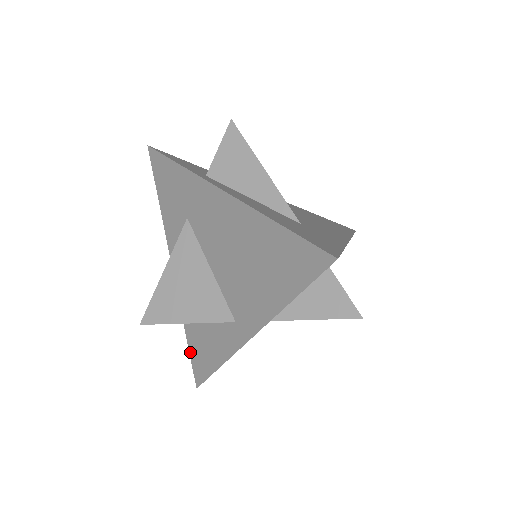
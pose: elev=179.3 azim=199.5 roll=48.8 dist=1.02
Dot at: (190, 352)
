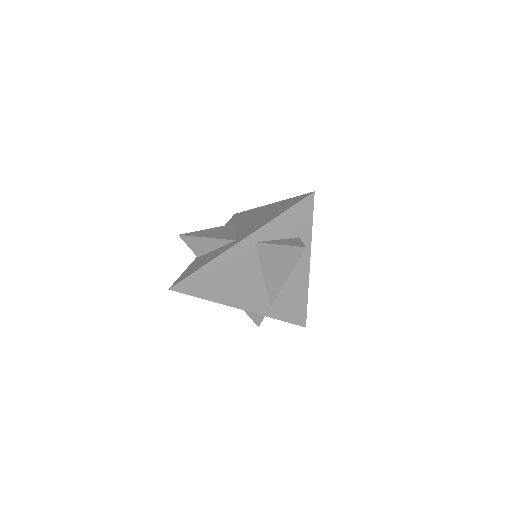
Dot at: (182, 274)
